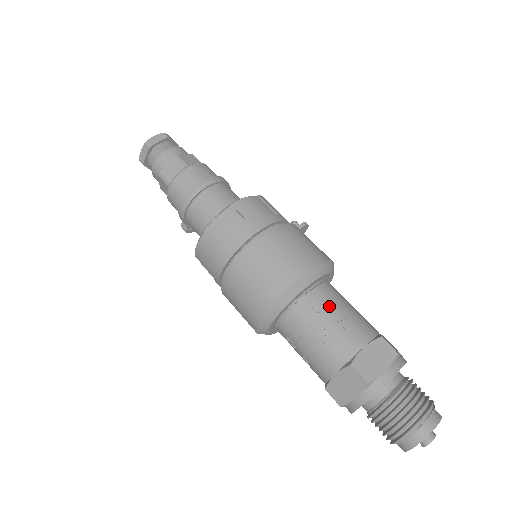
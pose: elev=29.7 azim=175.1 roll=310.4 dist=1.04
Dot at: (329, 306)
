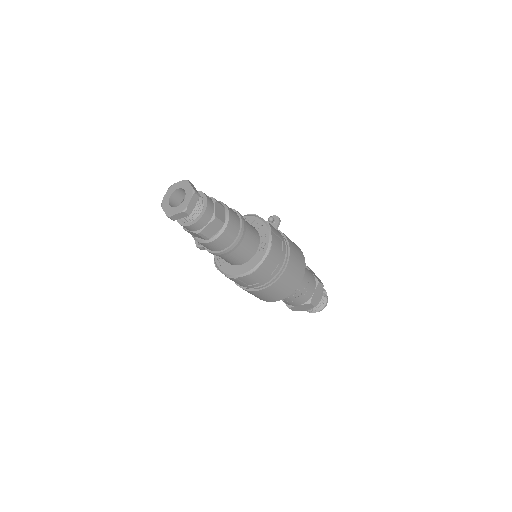
Dot at: (303, 281)
